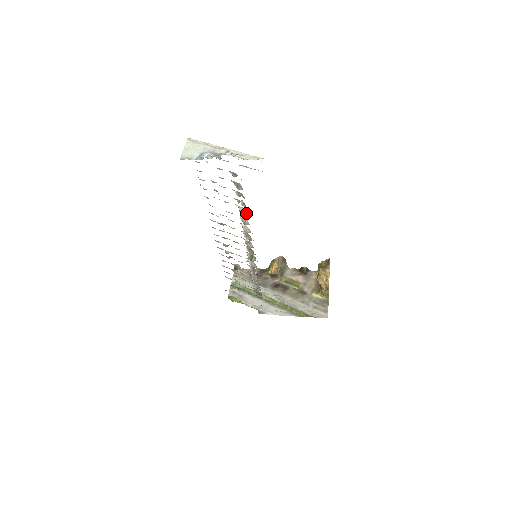
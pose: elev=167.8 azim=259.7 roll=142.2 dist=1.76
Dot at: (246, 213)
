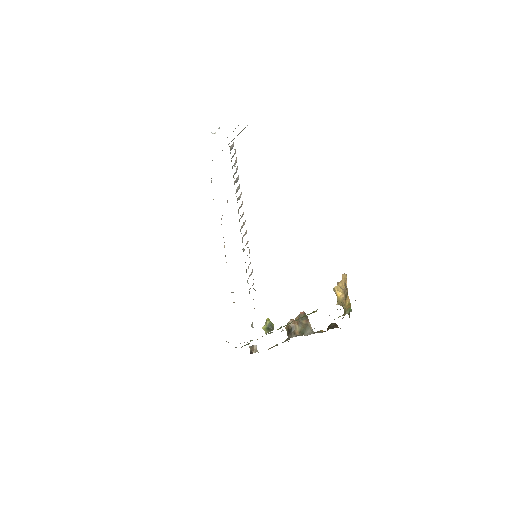
Dot at: occluded
